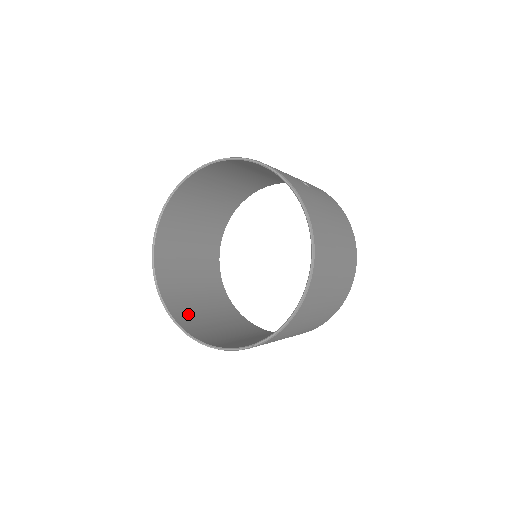
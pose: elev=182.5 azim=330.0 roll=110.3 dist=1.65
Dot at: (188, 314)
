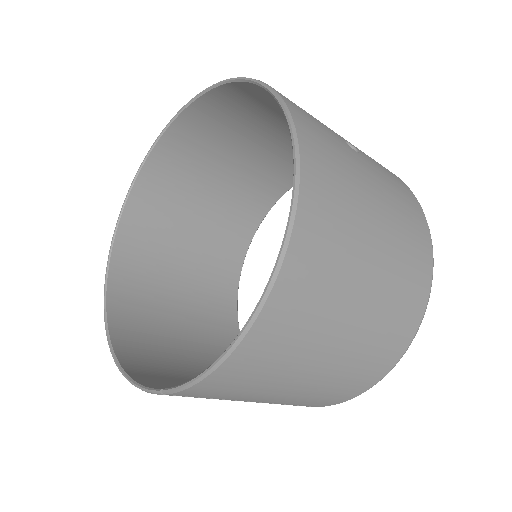
Dot at: (141, 317)
